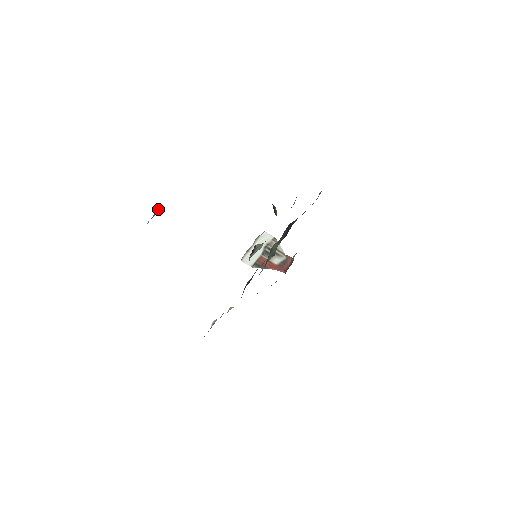
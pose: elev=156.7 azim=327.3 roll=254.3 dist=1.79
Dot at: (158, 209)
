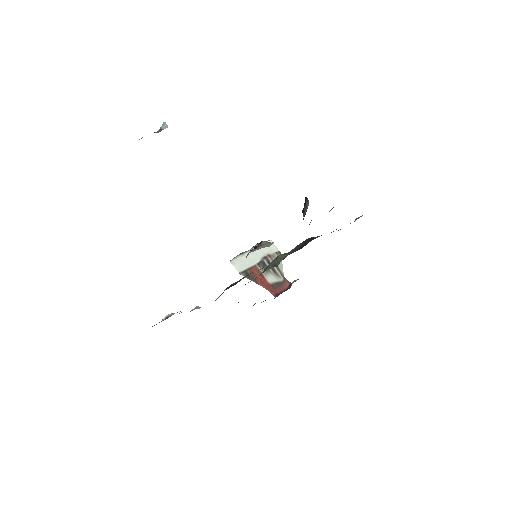
Dot at: (161, 128)
